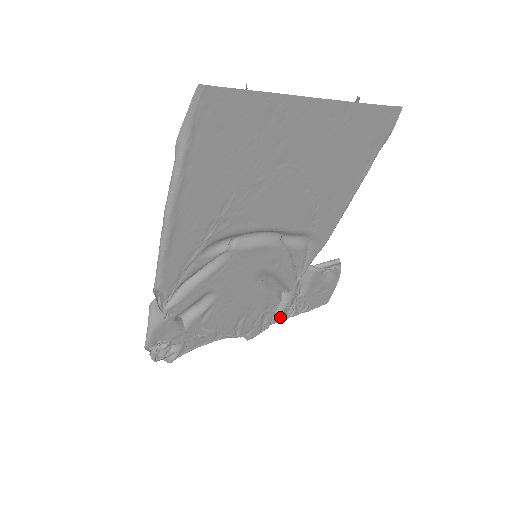
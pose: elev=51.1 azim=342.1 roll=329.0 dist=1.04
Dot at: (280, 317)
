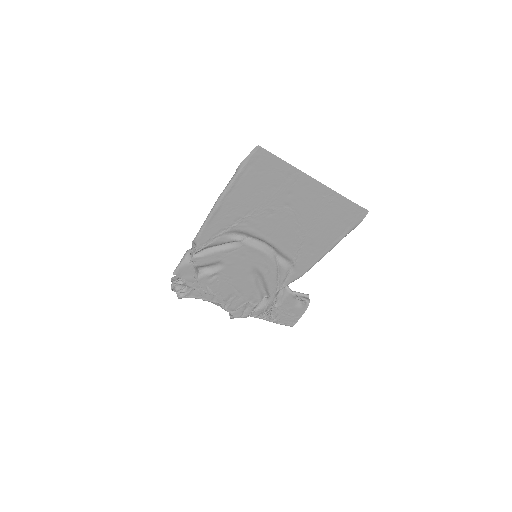
Dot at: (257, 314)
